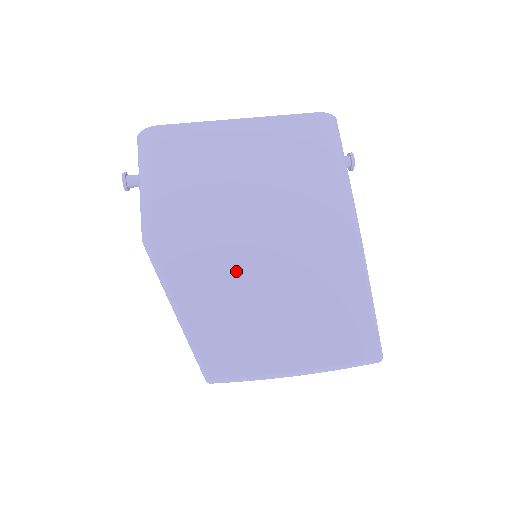
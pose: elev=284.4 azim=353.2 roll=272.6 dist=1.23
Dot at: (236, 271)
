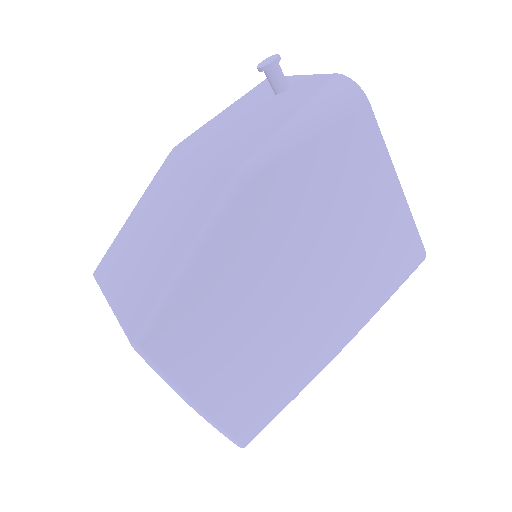
Dot at: (258, 289)
